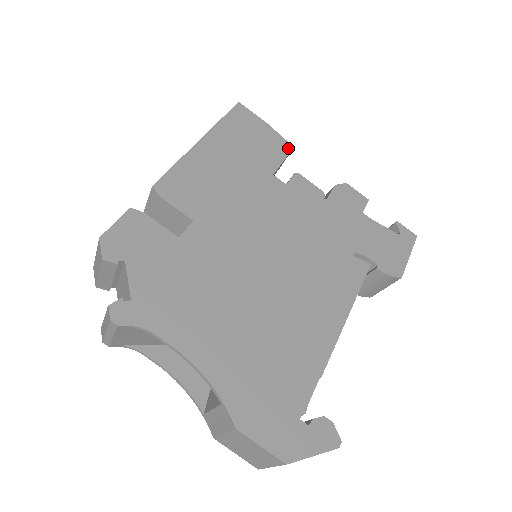
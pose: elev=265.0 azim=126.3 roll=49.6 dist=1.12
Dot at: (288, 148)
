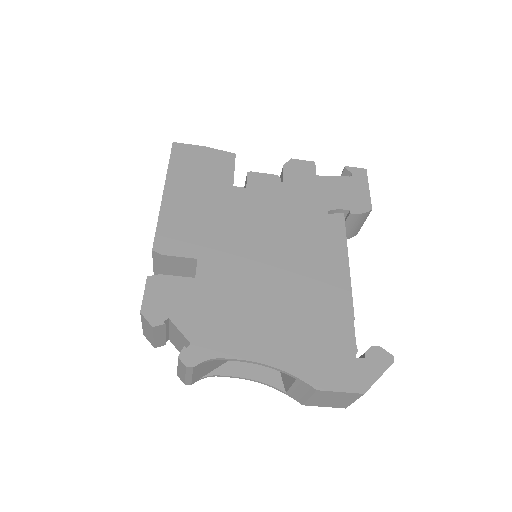
Dot at: (232, 157)
